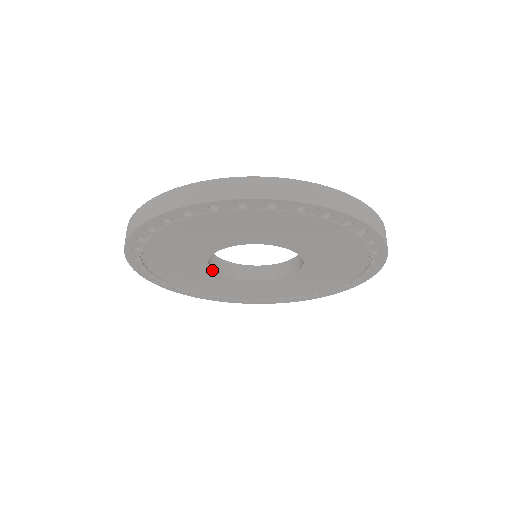
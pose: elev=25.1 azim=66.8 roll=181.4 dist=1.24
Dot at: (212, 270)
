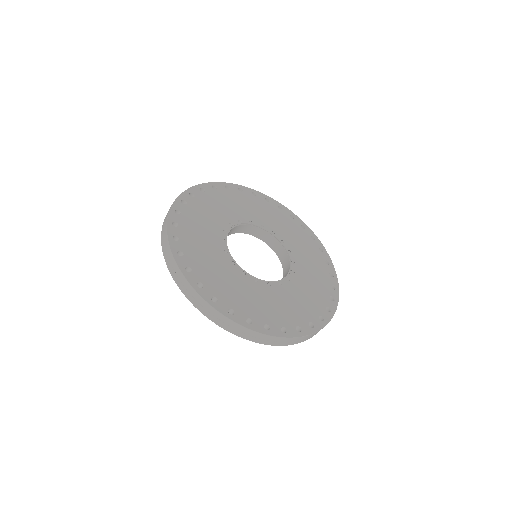
Dot at: occluded
